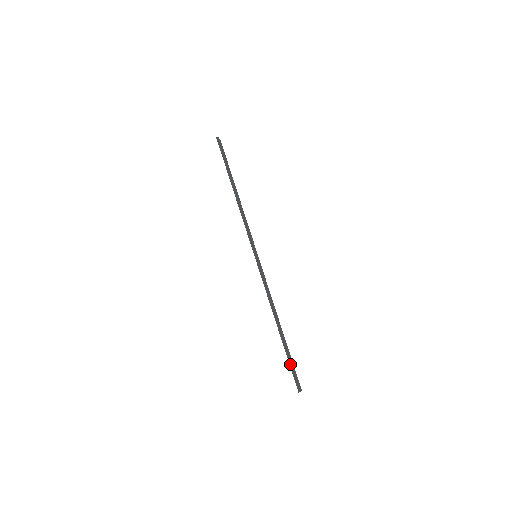
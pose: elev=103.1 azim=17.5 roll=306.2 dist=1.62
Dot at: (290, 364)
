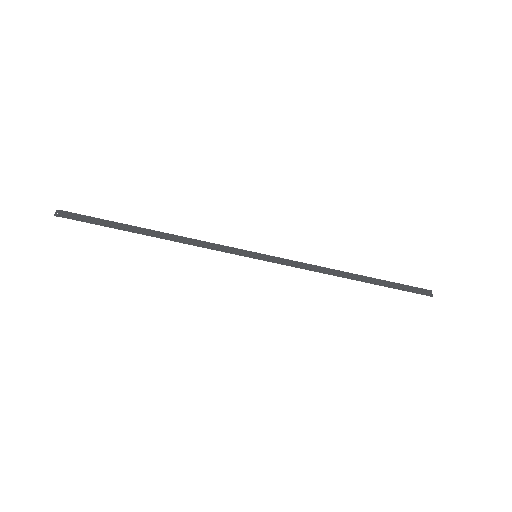
Dot at: (400, 289)
